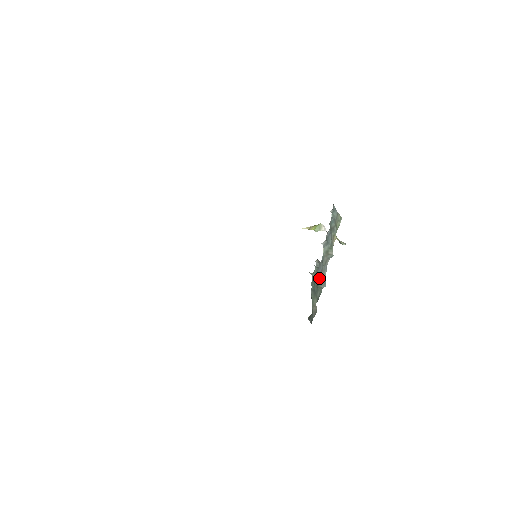
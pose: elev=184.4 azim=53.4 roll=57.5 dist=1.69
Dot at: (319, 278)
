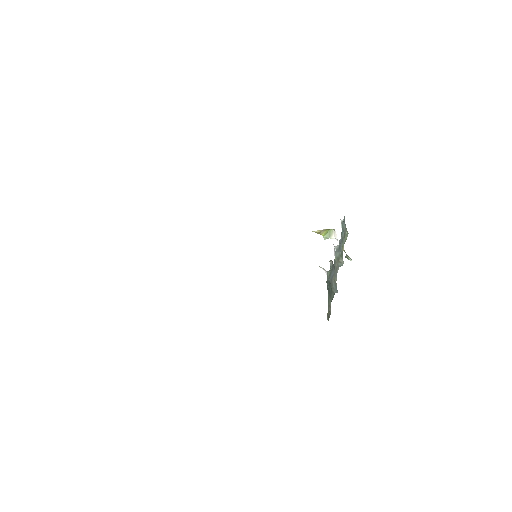
Dot at: (331, 281)
